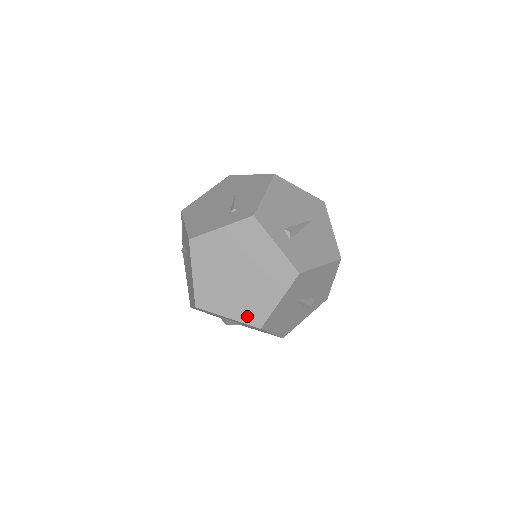
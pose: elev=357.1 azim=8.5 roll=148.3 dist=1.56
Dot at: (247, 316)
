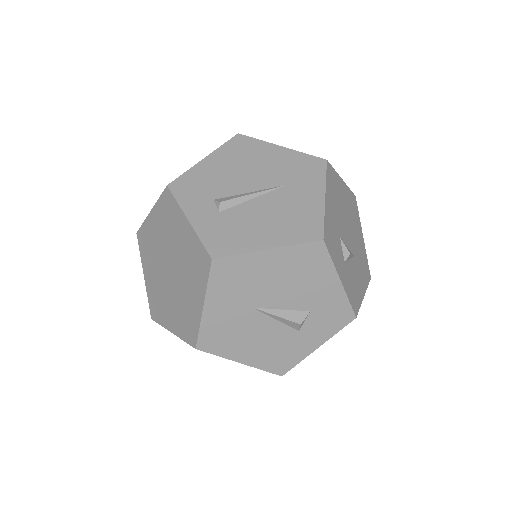
Dot at: (184, 330)
